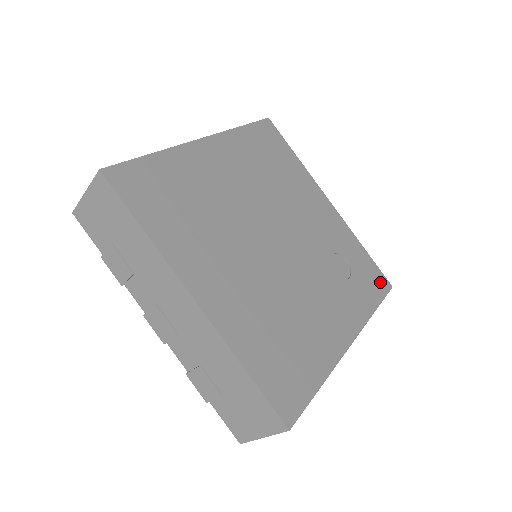
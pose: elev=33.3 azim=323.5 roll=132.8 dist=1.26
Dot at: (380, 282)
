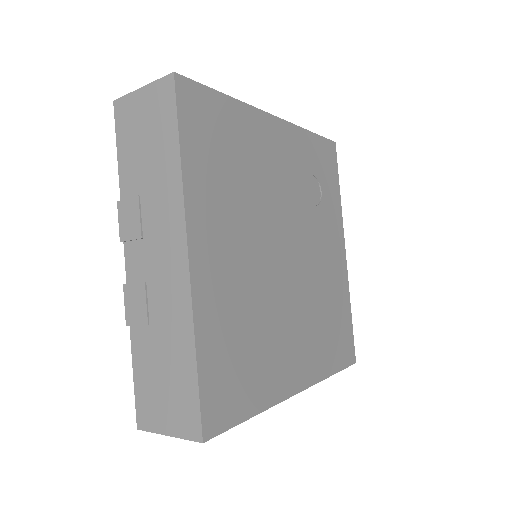
Dot at: (330, 154)
